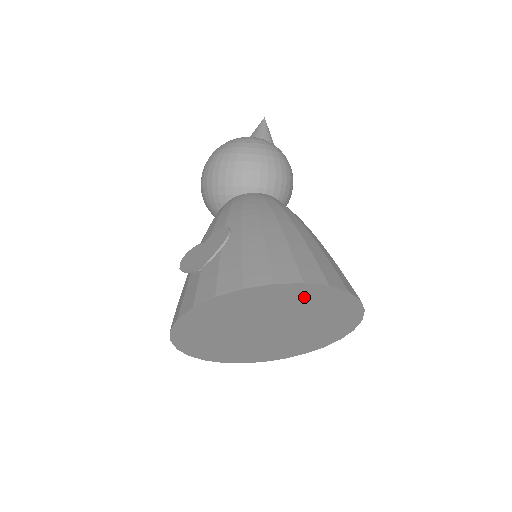
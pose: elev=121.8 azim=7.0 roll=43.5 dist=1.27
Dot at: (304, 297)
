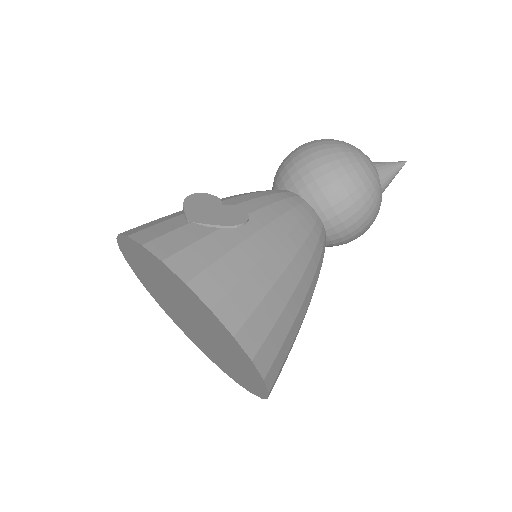
Dot at: (228, 341)
